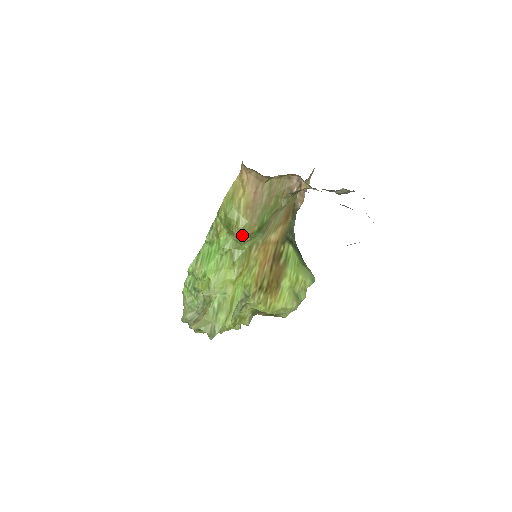
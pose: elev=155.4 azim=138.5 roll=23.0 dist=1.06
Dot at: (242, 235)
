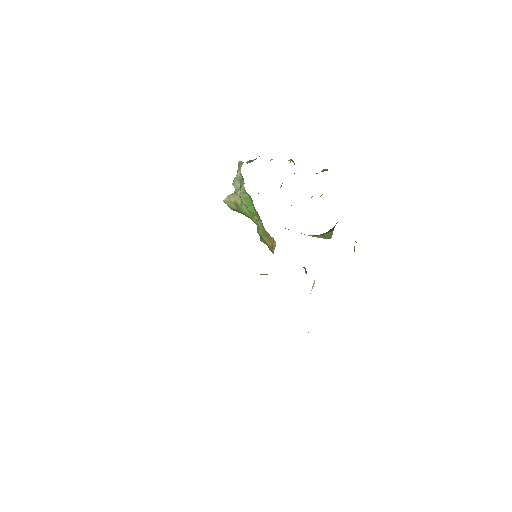
Dot at: occluded
